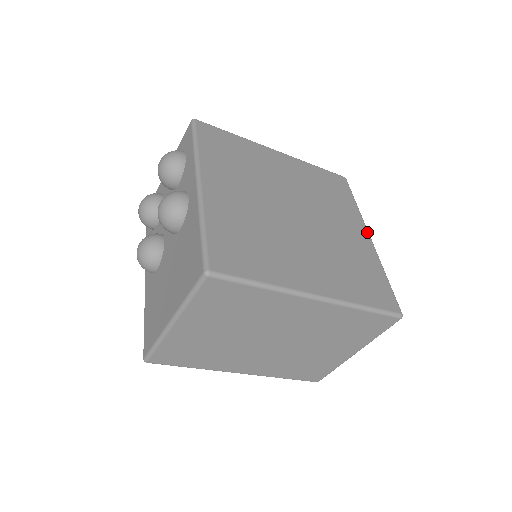
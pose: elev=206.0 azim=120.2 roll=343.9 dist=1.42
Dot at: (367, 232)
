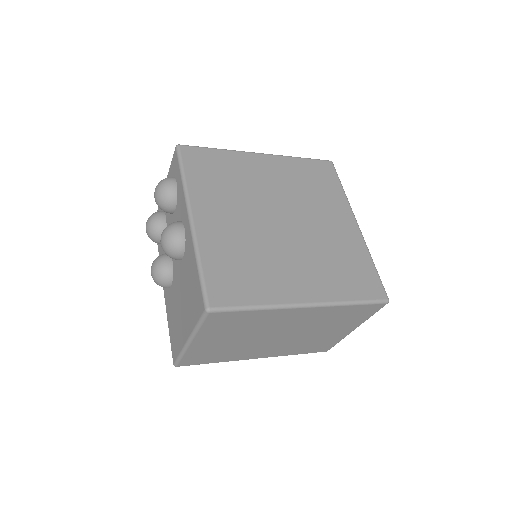
Dot at: (354, 219)
